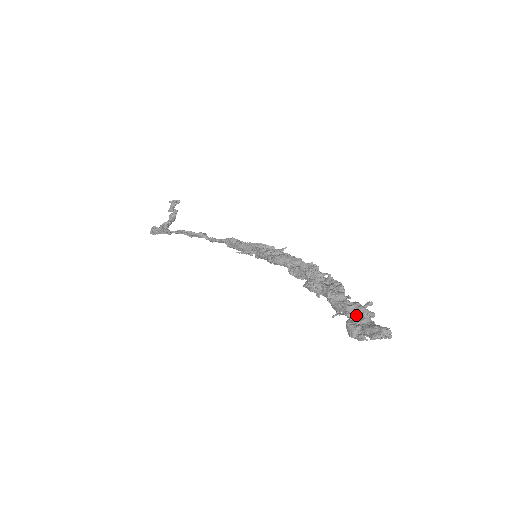
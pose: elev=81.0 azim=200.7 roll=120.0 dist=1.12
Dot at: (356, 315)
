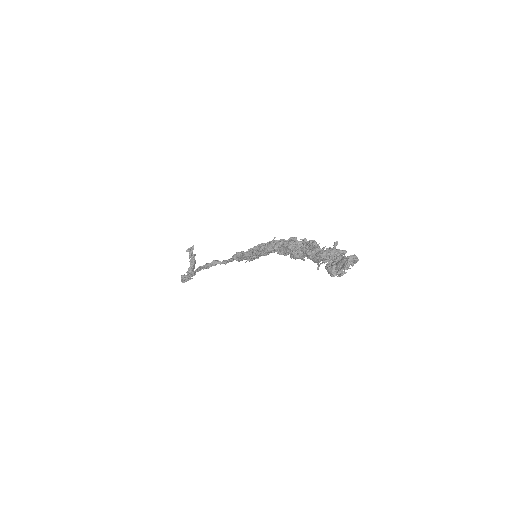
Dot at: (331, 258)
